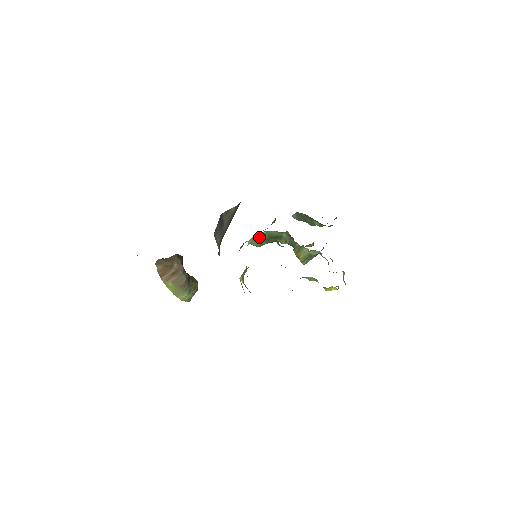
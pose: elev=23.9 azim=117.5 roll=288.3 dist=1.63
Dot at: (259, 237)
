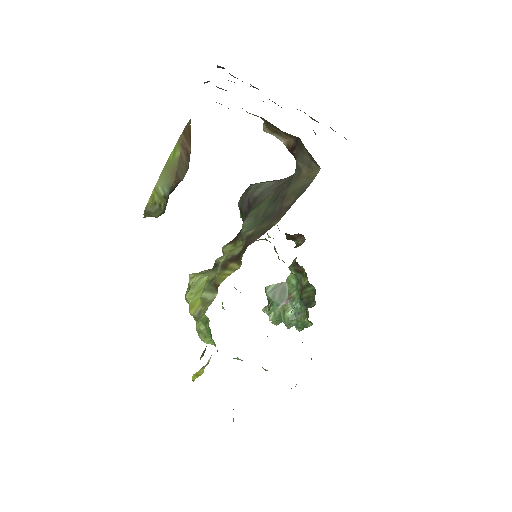
Dot at: occluded
